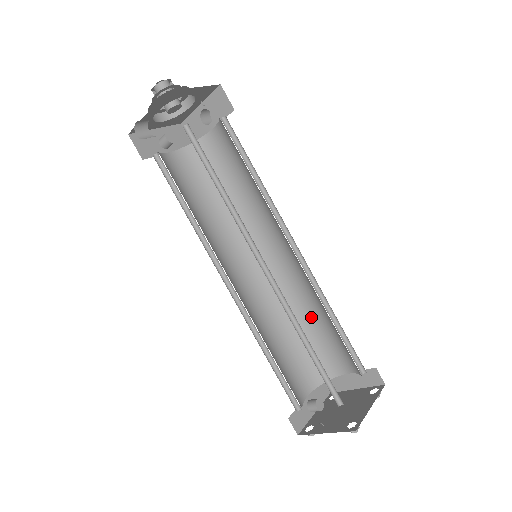
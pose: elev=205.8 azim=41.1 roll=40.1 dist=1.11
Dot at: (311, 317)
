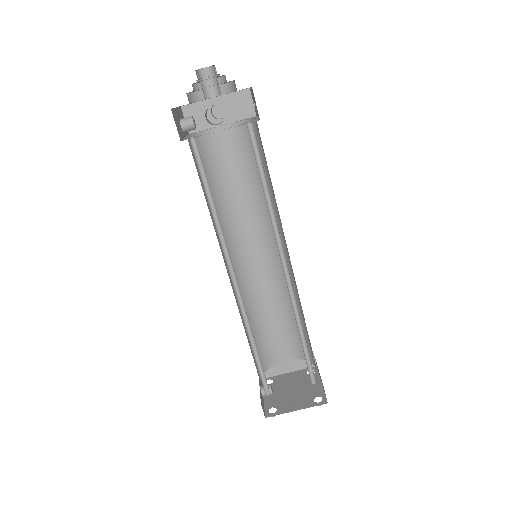
Dot at: (269, 313)
